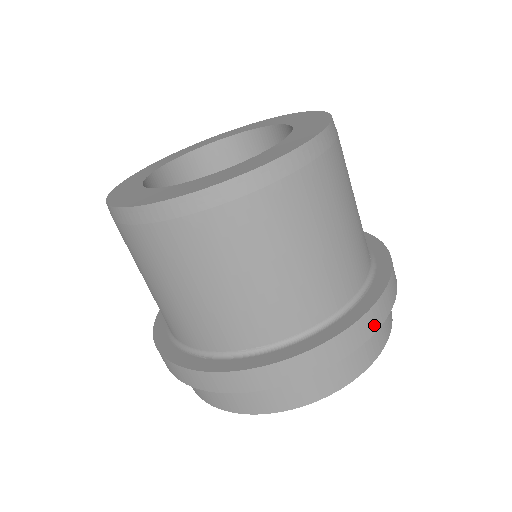
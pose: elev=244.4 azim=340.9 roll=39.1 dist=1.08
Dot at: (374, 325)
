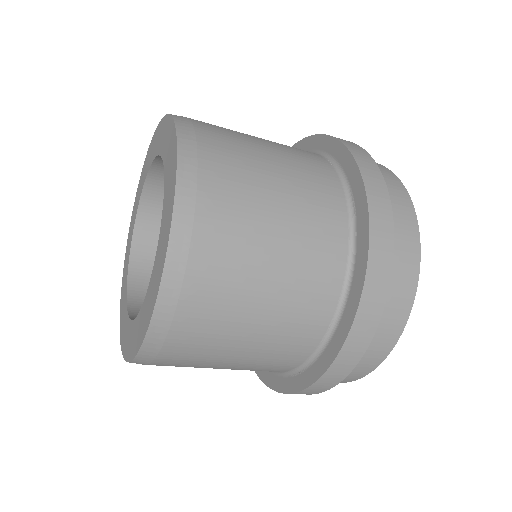
Dot at: occluded
